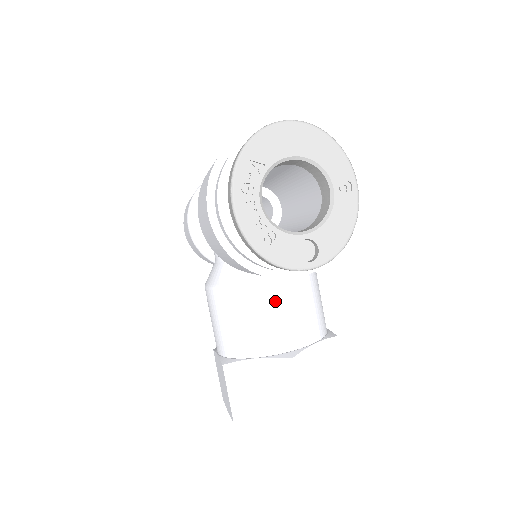
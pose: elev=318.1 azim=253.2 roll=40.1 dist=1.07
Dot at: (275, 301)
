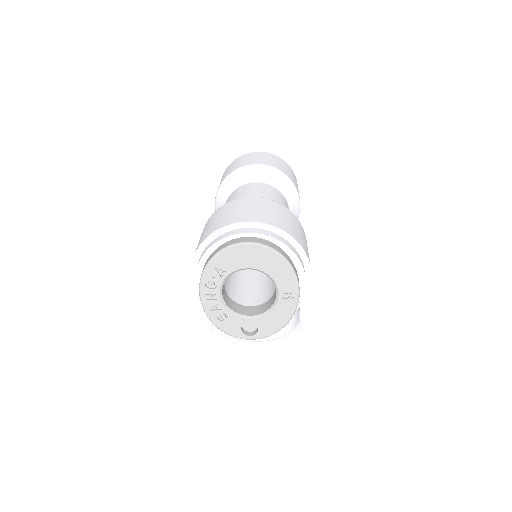
Dot at: occluded
